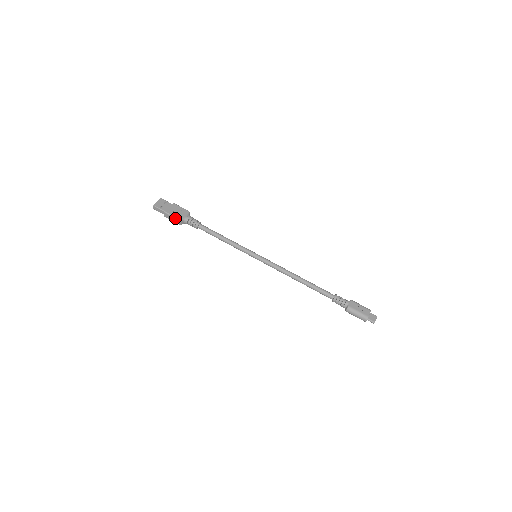
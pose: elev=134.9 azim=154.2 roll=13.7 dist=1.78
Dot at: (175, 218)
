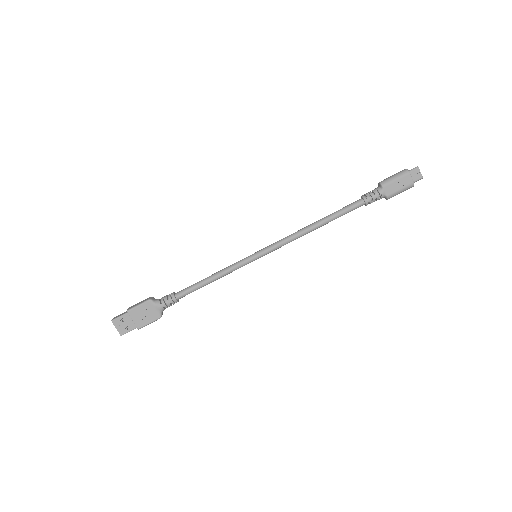
Dot at: occluded
